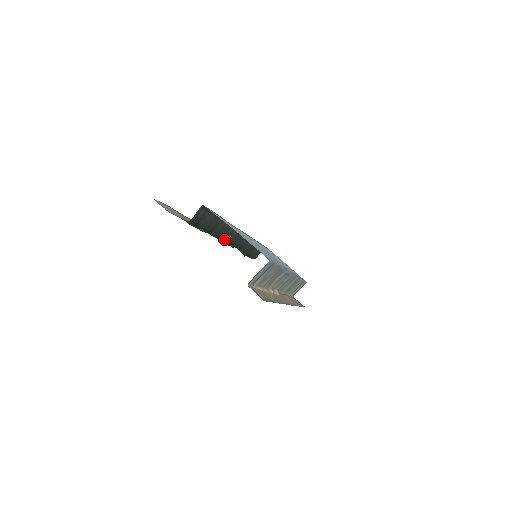
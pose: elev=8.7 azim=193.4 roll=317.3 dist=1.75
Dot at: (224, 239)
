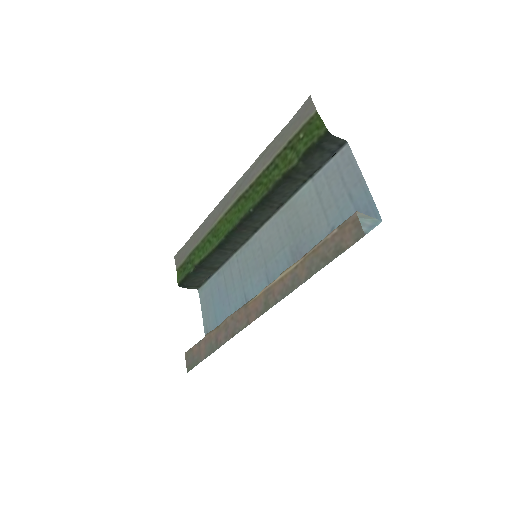
Dot at: (258, 209)
